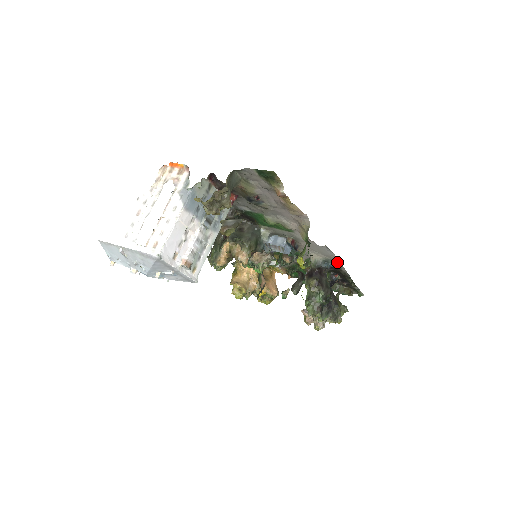
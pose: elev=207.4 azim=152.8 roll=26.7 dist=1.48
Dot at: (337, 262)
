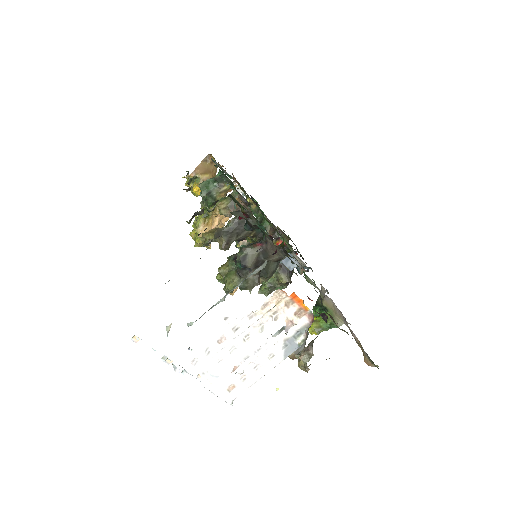
Dot at: occluded
